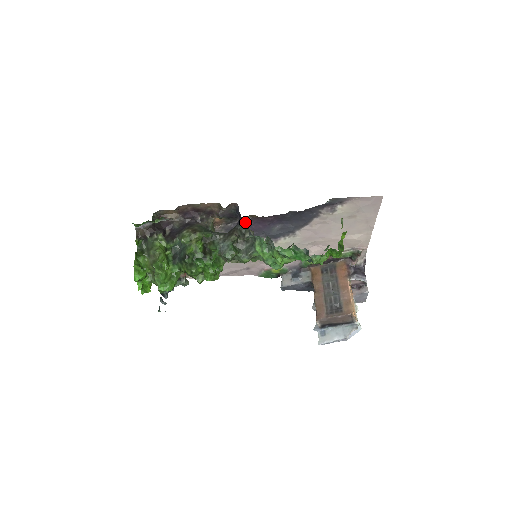
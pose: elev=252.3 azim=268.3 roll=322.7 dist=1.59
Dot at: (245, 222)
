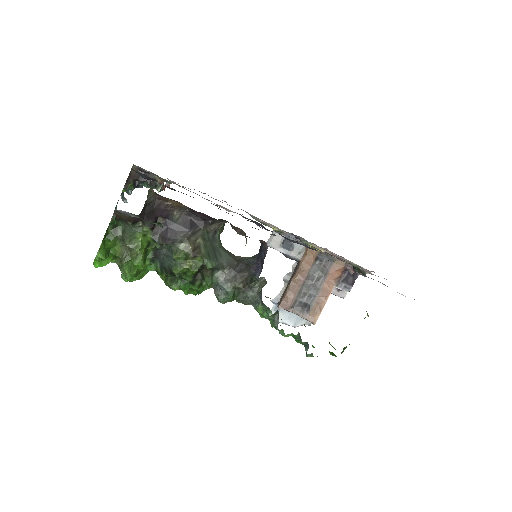
Dot at: occluded
